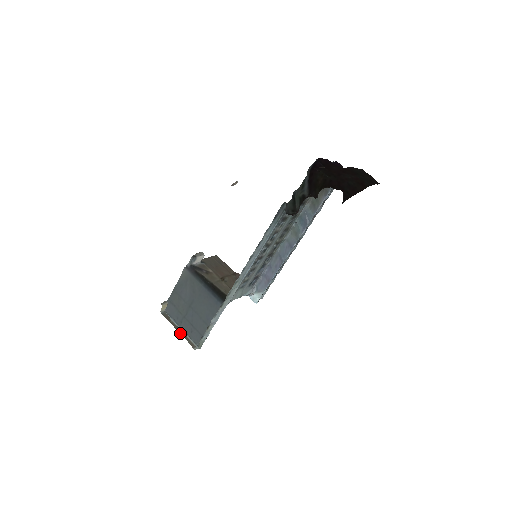
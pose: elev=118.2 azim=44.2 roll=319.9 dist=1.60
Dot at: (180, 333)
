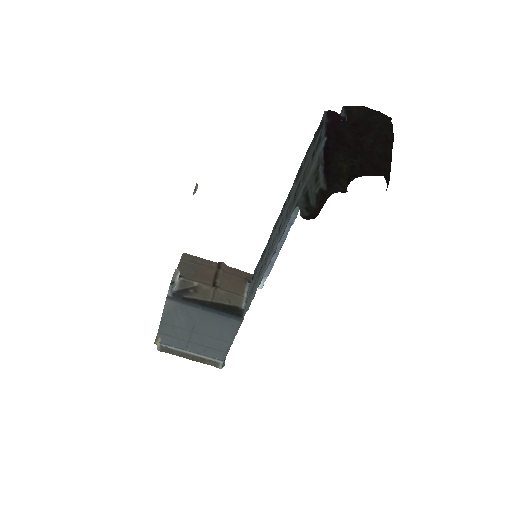
Dot at: (194, 360)
